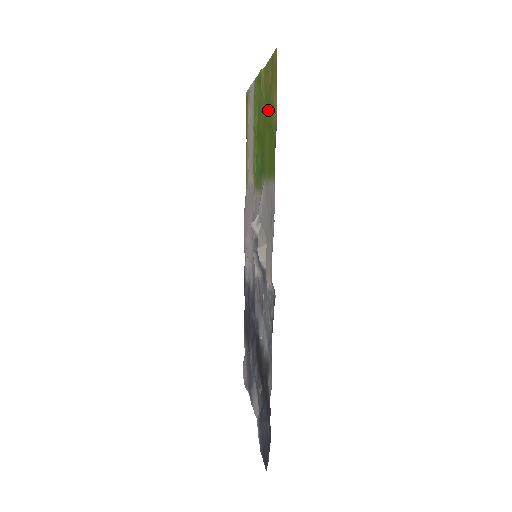
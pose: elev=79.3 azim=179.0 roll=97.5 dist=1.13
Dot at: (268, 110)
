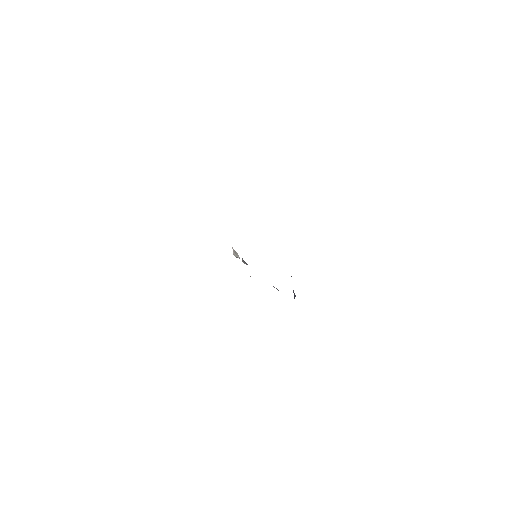
Dot at: occluded
